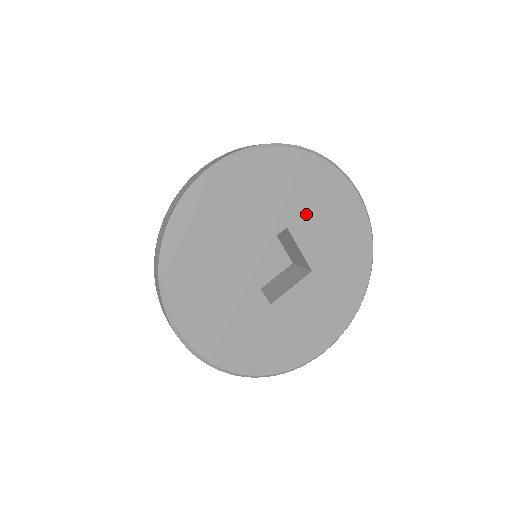
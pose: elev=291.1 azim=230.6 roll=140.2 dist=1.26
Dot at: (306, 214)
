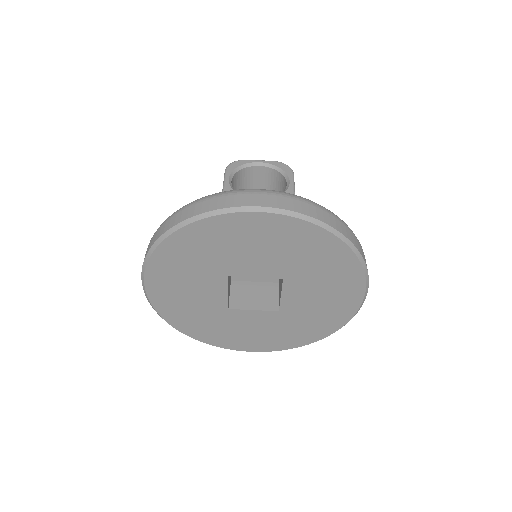
Dot at: (307, 280)
